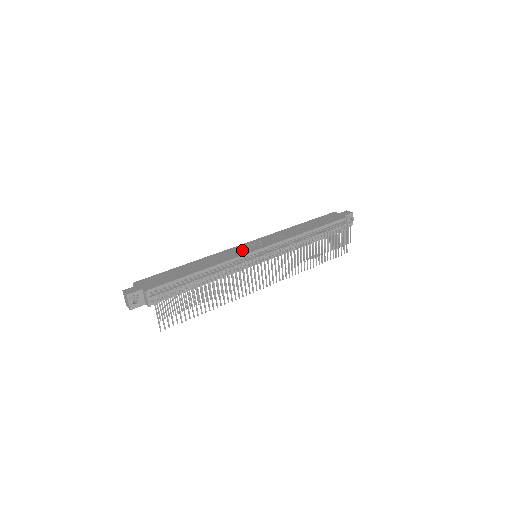
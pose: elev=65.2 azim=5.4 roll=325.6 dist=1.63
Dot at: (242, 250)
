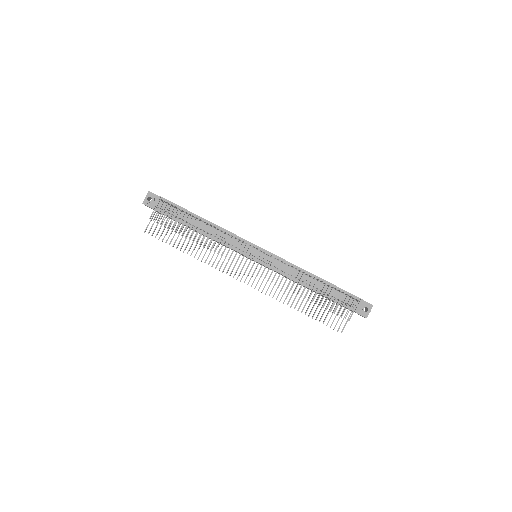
Dot at: occluded
